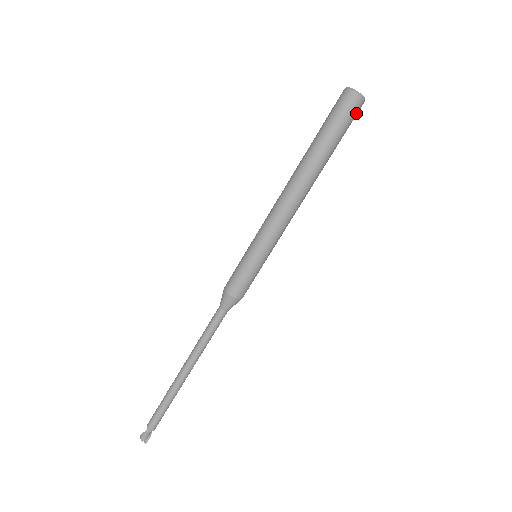
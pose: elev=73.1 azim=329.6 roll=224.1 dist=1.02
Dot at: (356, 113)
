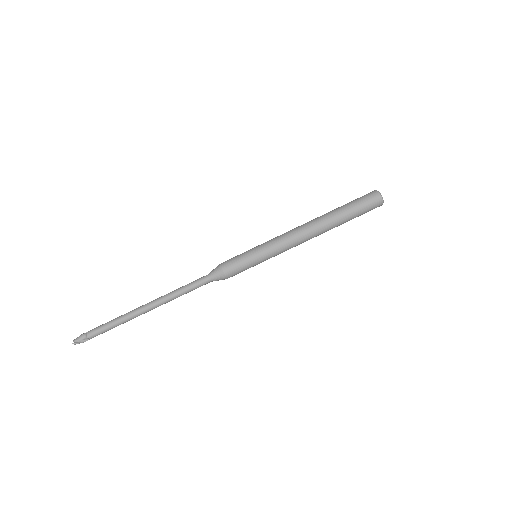
Dot at: (372, 201)
